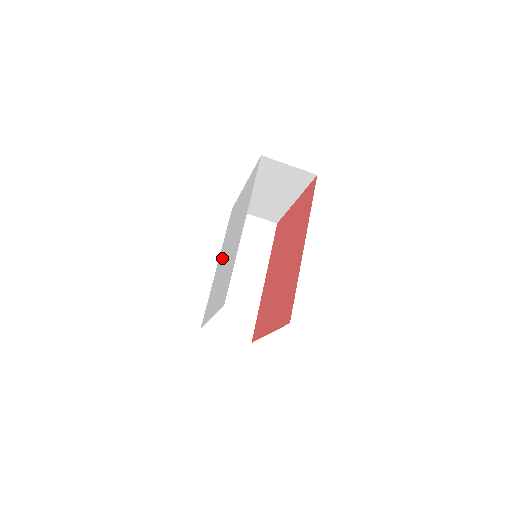
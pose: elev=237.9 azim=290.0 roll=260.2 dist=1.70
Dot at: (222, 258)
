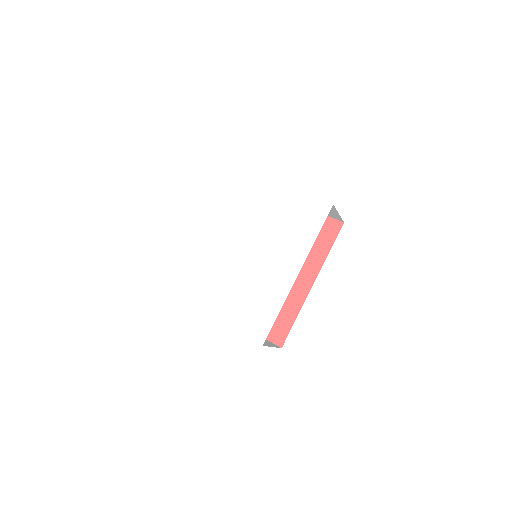
Dot at: (221, 239)
